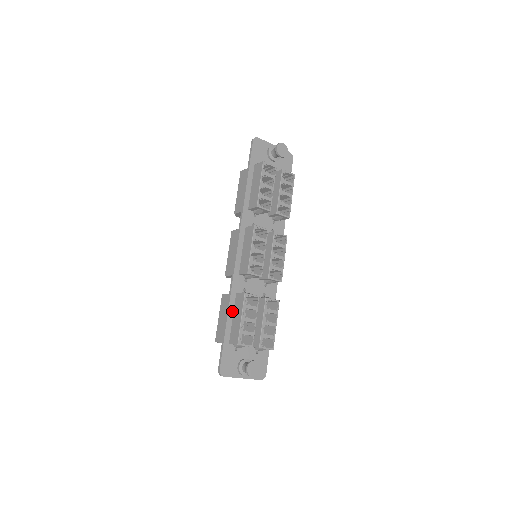
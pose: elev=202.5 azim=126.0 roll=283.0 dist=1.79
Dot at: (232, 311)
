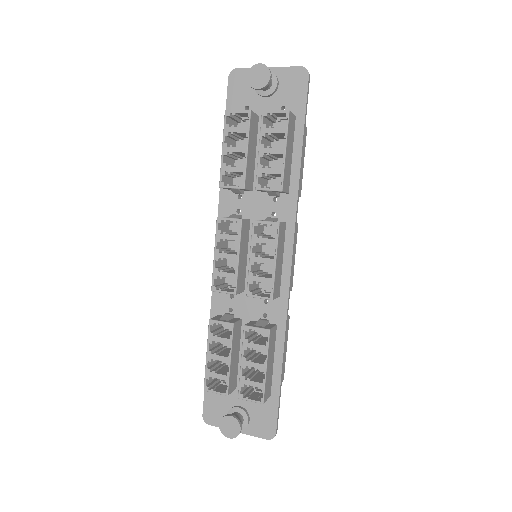
Dot at: occluded
